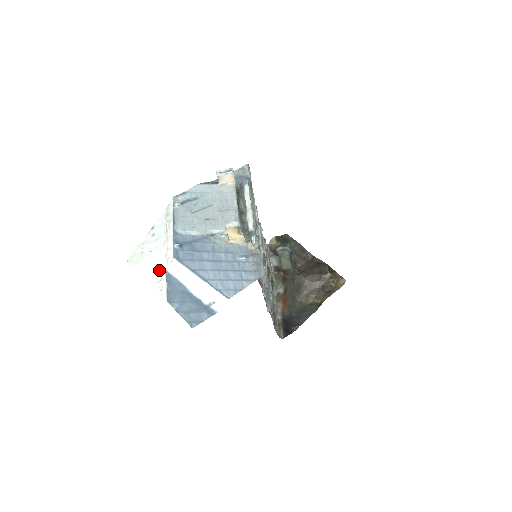
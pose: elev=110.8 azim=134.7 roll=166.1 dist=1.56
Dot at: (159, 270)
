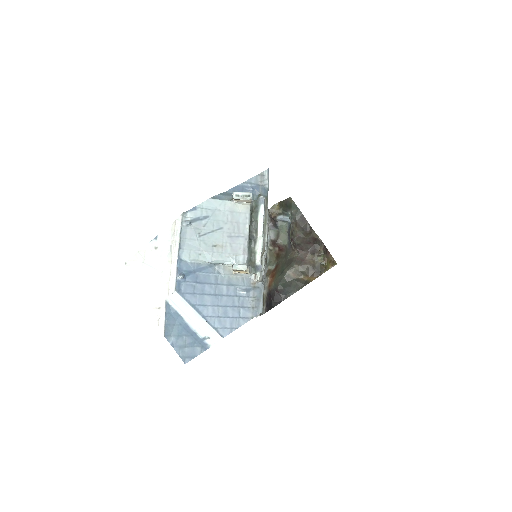
Dot at: (159, 296)
